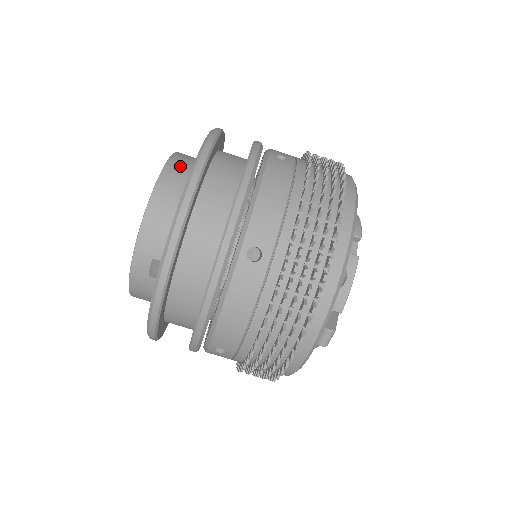
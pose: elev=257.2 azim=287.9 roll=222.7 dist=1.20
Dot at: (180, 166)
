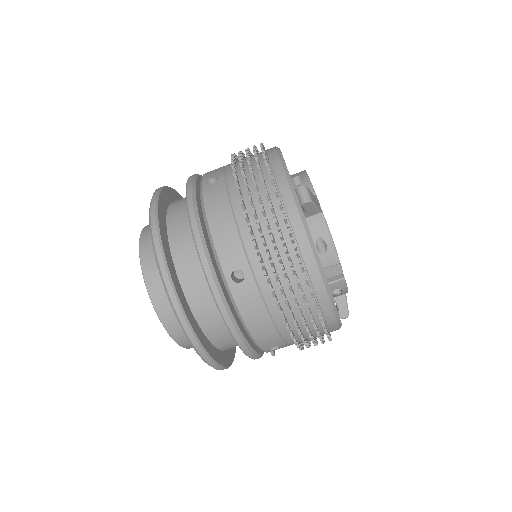
Dot at: occluded
